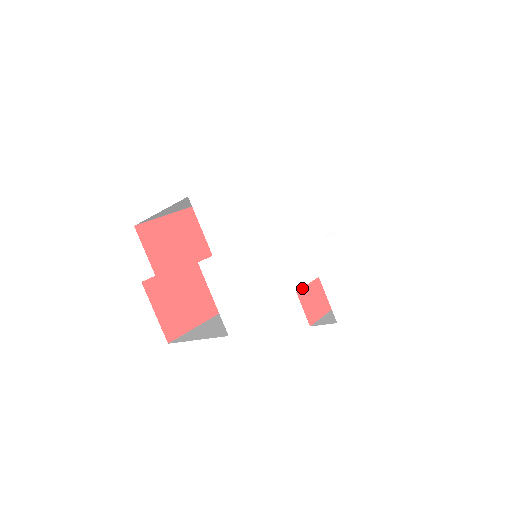
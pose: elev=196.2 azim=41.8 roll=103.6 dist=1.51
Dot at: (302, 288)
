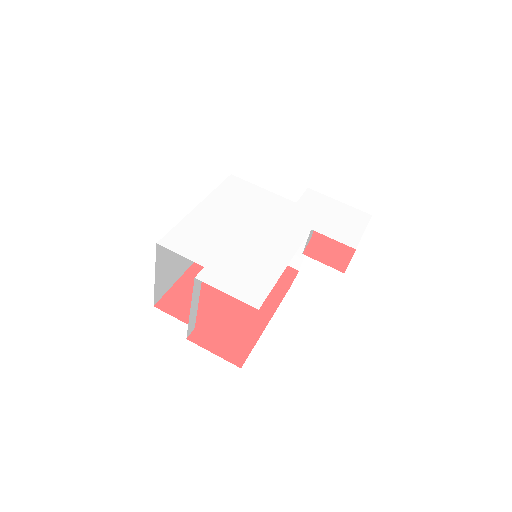
Dot at: (314, 252)
